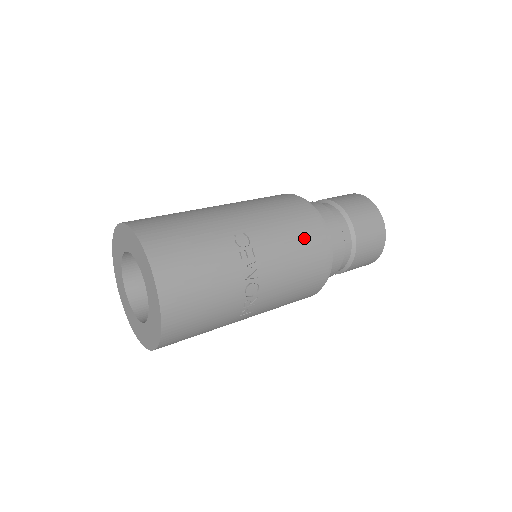
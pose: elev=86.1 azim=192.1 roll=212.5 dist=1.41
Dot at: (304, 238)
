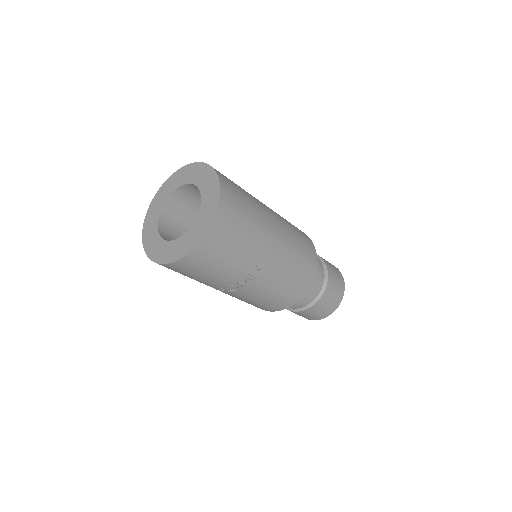
Dot at: (289, 290)
